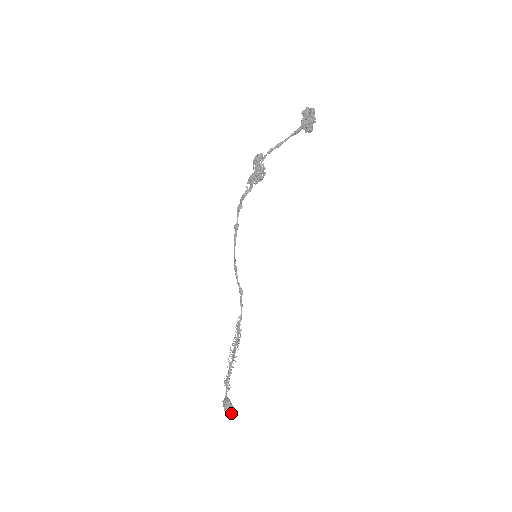
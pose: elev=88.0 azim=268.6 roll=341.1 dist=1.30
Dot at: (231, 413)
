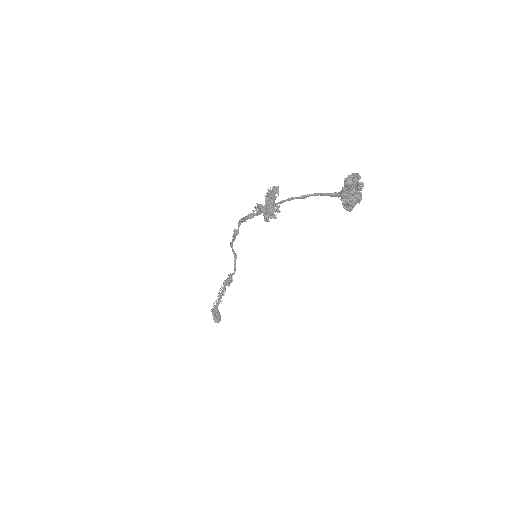
Dot at: occluded
